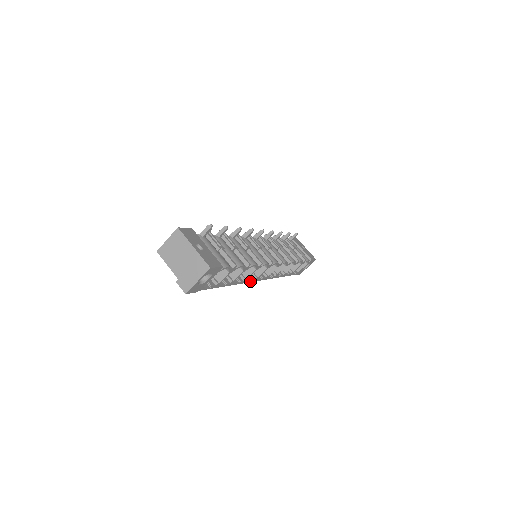
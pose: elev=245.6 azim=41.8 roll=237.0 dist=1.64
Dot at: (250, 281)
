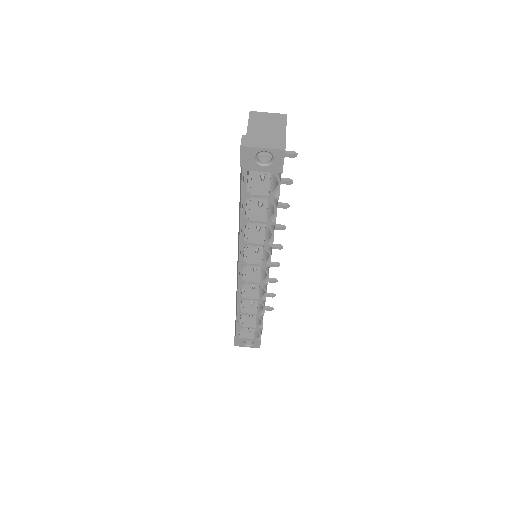
Dot at: (240, 255)
